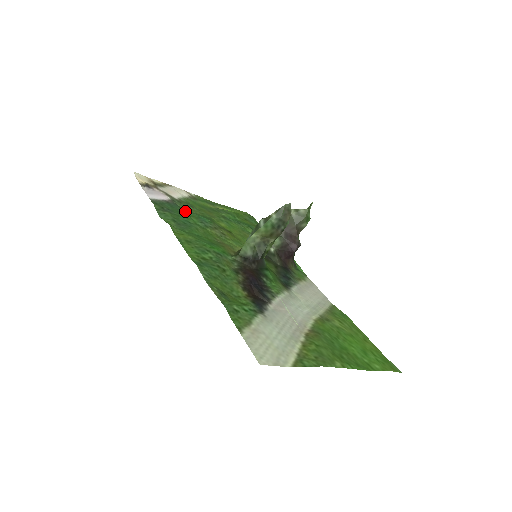
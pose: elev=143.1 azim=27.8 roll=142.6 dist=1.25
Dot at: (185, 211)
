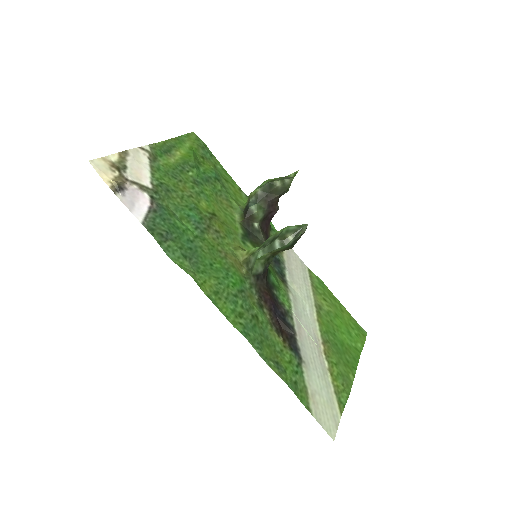
Dot at: (171, 211)
